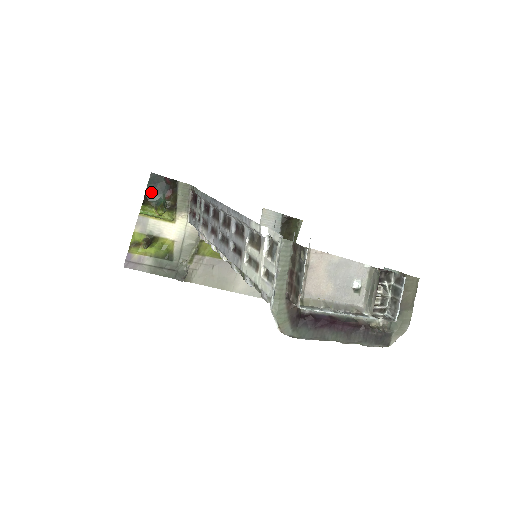
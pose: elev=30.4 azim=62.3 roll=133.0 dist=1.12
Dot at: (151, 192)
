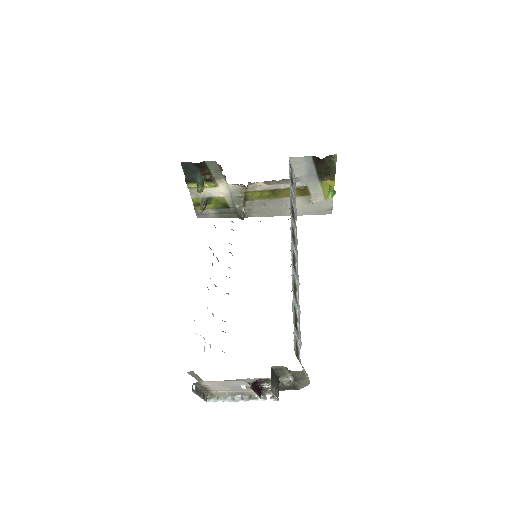
Dot at: (188, 174)
